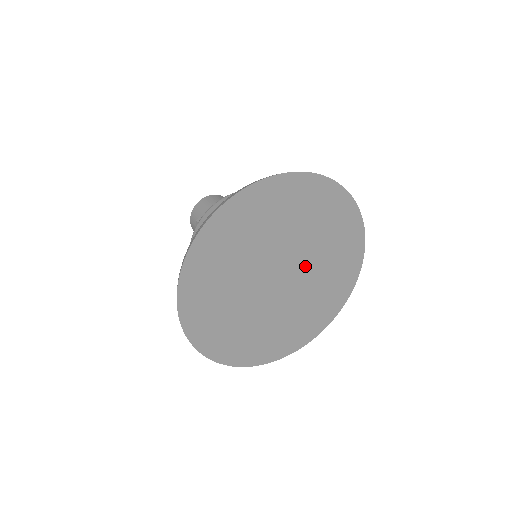
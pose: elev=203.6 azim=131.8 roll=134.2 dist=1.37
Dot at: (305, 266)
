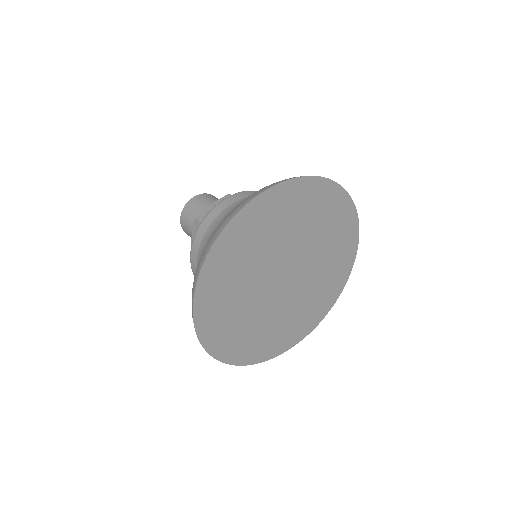
Dot at: (296, 292)
